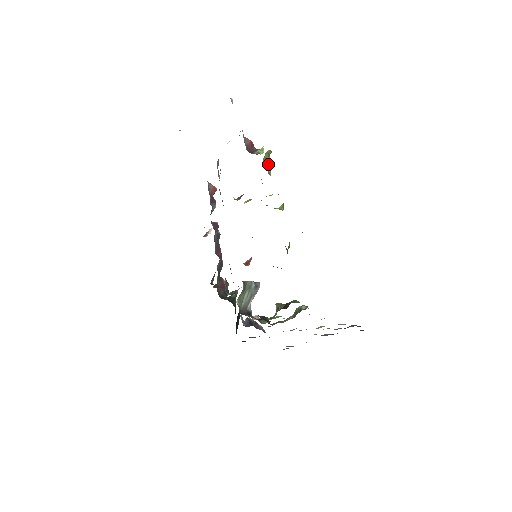
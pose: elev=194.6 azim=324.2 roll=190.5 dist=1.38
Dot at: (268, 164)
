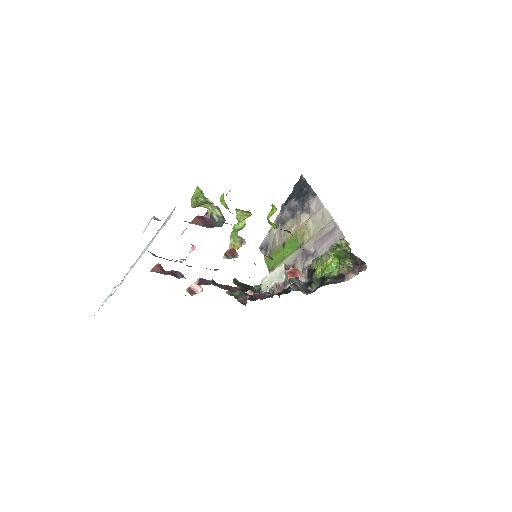
Dot at: (202, 205)
